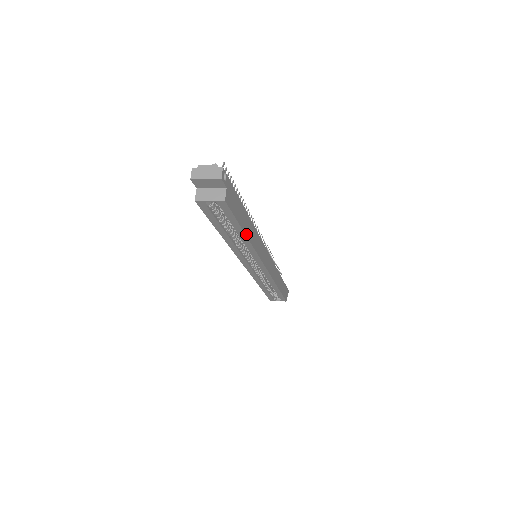
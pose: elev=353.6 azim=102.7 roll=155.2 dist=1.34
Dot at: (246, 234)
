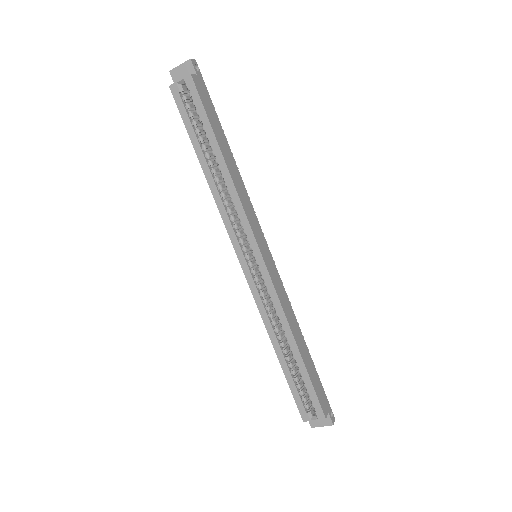
Dot at: (223, 154)
